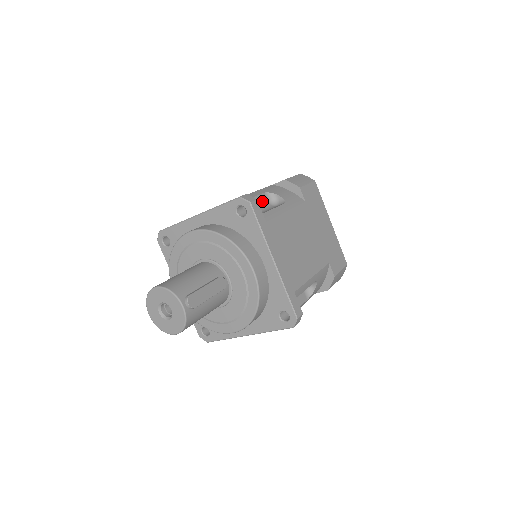
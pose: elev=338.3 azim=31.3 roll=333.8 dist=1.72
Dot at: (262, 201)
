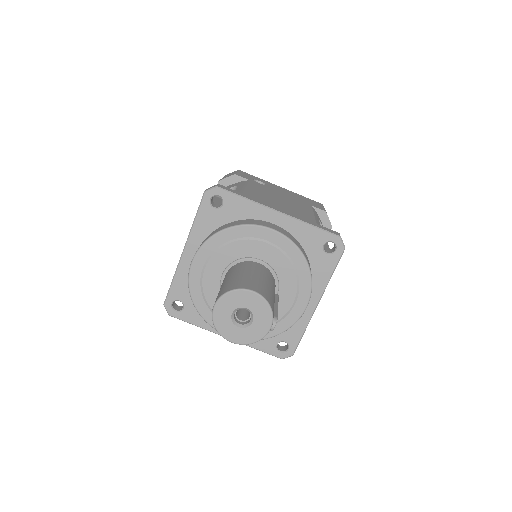
Dot at: occluded
